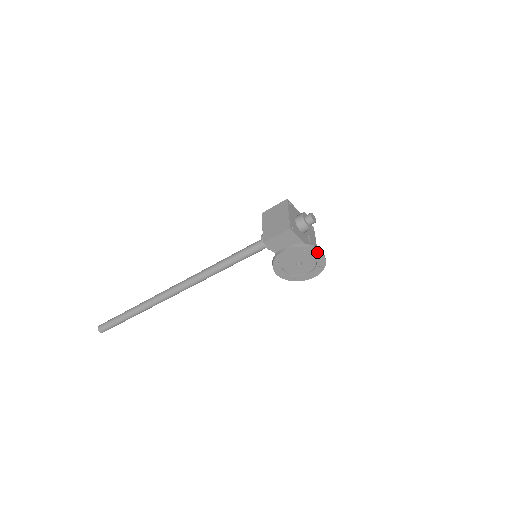
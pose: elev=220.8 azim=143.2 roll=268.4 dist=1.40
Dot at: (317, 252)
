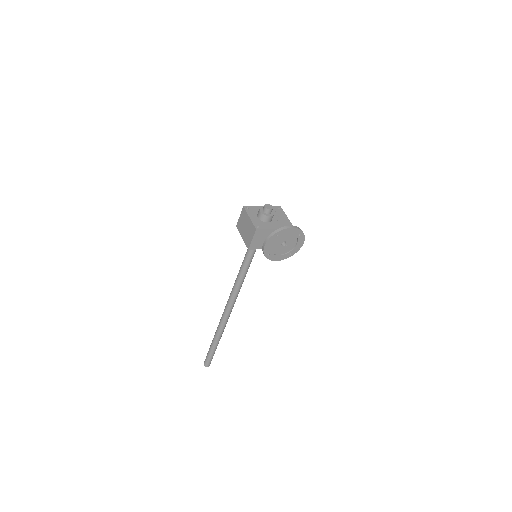
Dot at: (287, 230)
